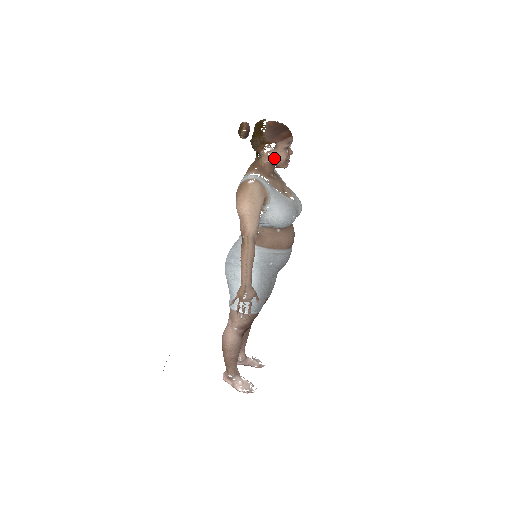
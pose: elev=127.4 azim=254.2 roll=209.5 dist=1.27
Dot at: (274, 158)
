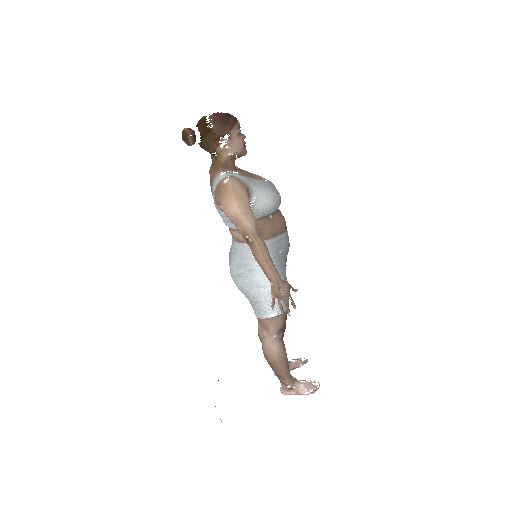
Dot at: (233, 149)
